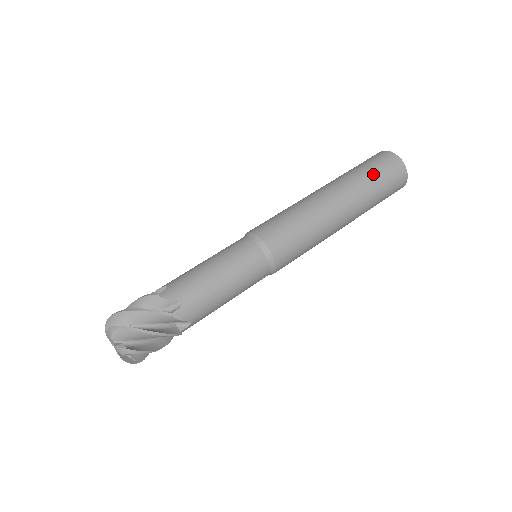
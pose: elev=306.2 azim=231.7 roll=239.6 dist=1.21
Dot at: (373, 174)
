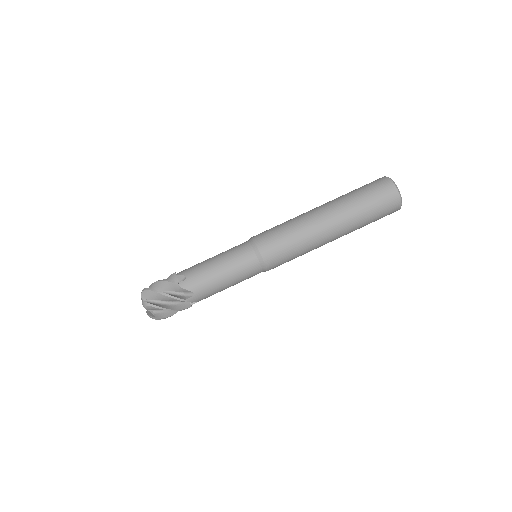
Dot at: (360, 192)
